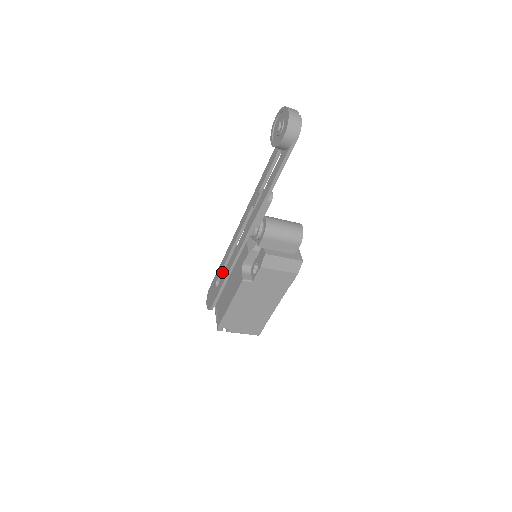
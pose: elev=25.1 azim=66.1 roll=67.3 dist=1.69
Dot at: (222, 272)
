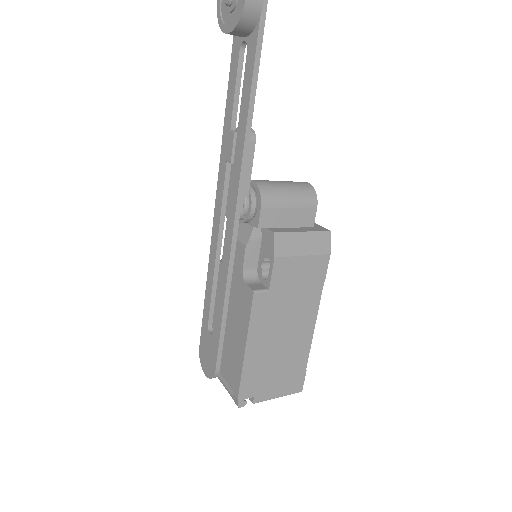
Dot at: (212, 305)
